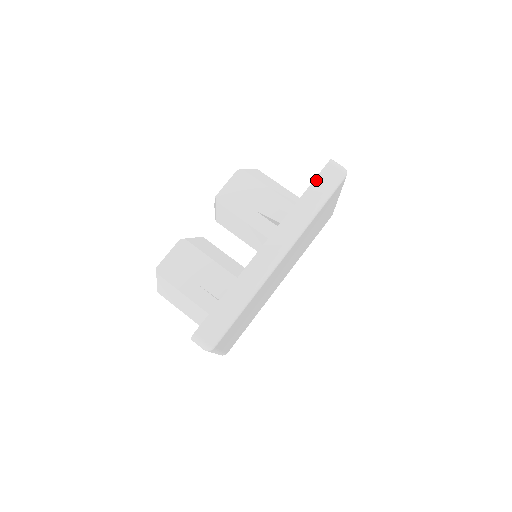
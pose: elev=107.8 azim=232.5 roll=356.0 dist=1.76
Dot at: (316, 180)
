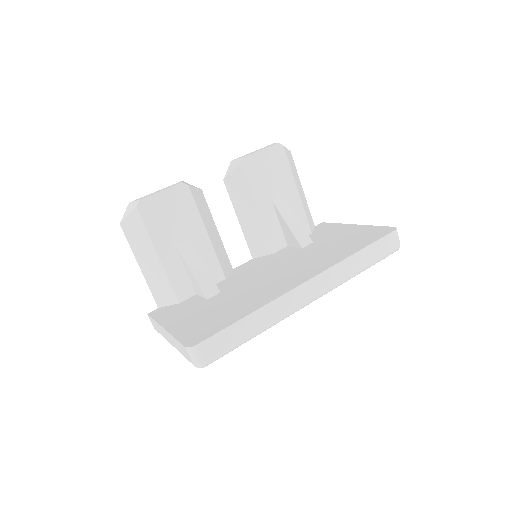
Dot at: (377, 242)
